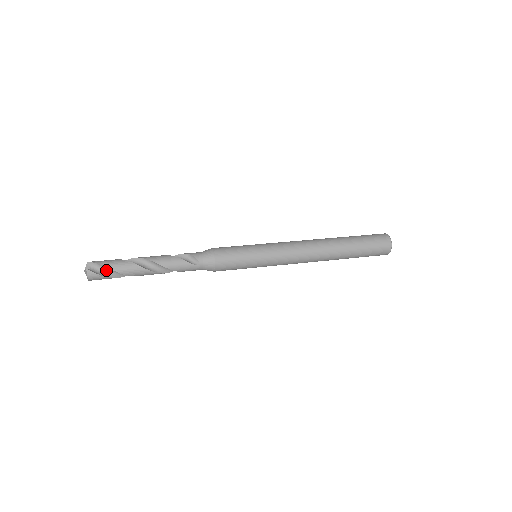
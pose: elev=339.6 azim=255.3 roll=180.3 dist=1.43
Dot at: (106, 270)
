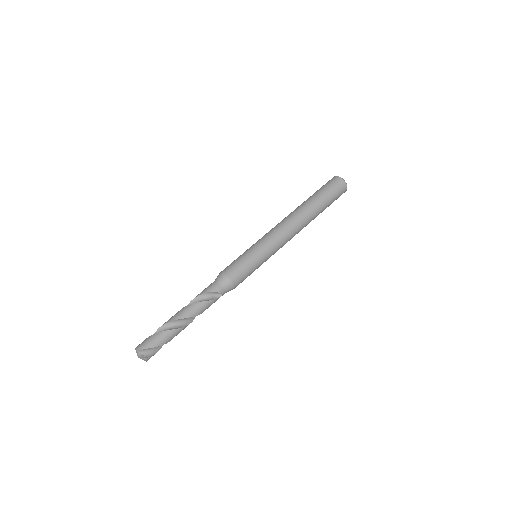
Dot at: (156, 346)
